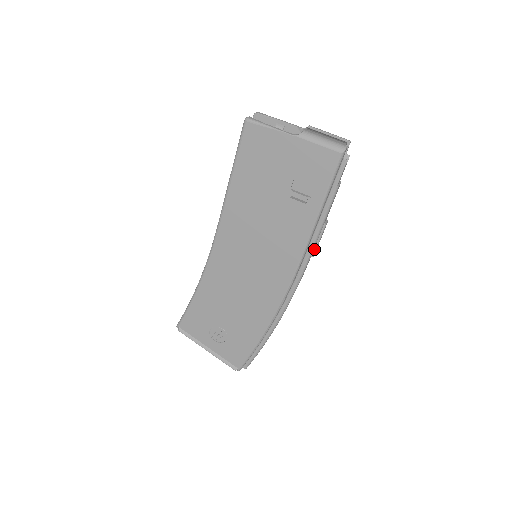
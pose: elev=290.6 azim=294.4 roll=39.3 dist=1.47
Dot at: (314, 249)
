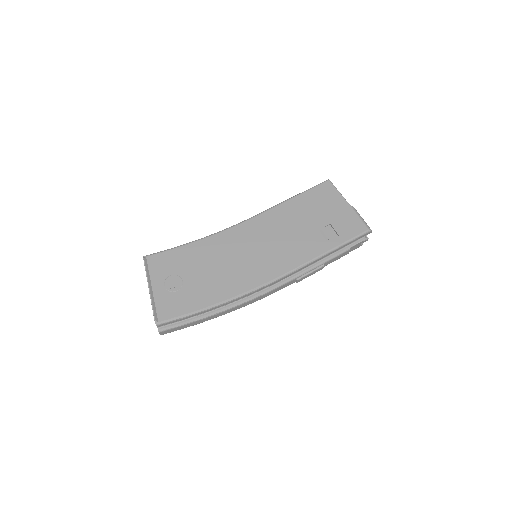
Dot at: (303, 275)
